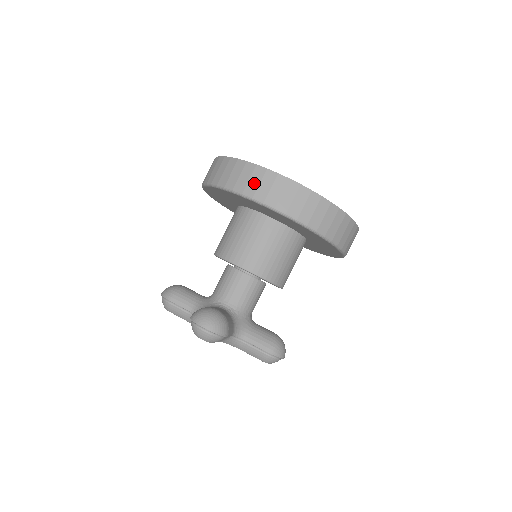
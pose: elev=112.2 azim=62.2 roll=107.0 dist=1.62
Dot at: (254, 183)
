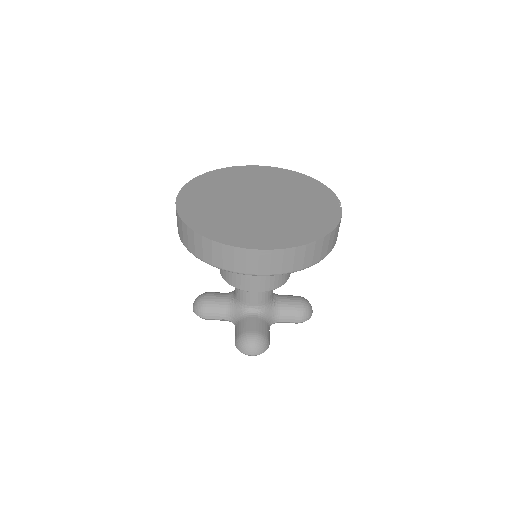
Dot at: (240, 263)
